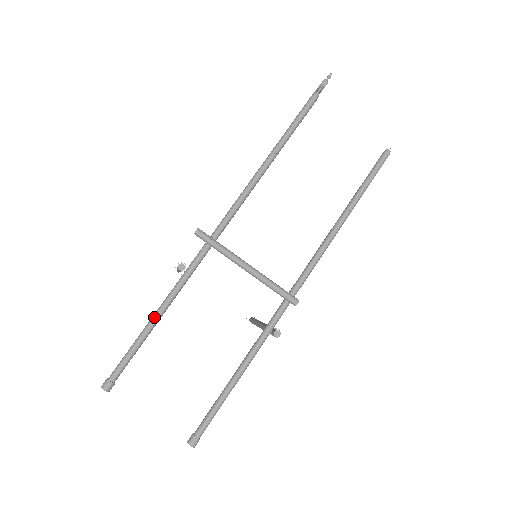
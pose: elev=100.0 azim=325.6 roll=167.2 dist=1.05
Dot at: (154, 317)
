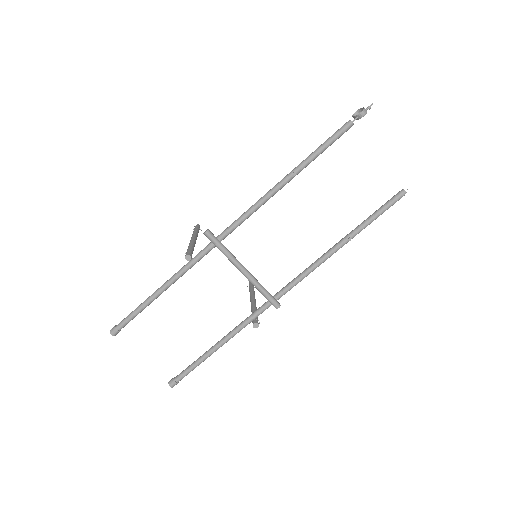
Dot at: (159, 290)
